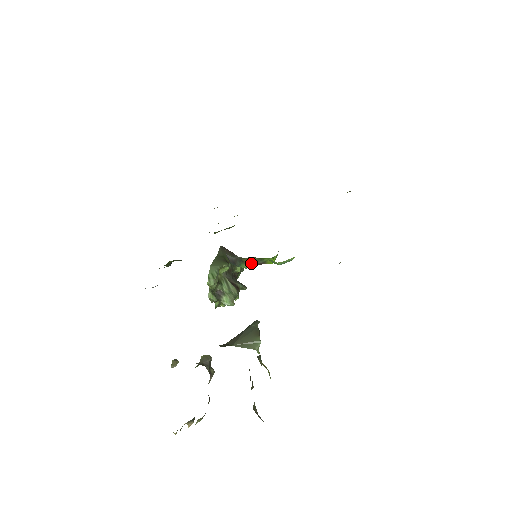
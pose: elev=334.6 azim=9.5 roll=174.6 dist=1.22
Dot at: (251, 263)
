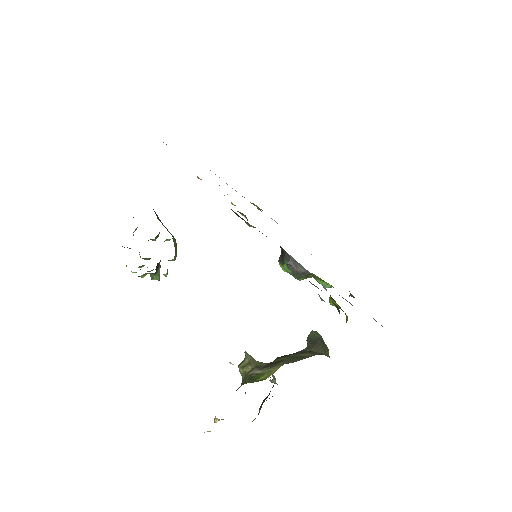
Dot at: (306, 278)
